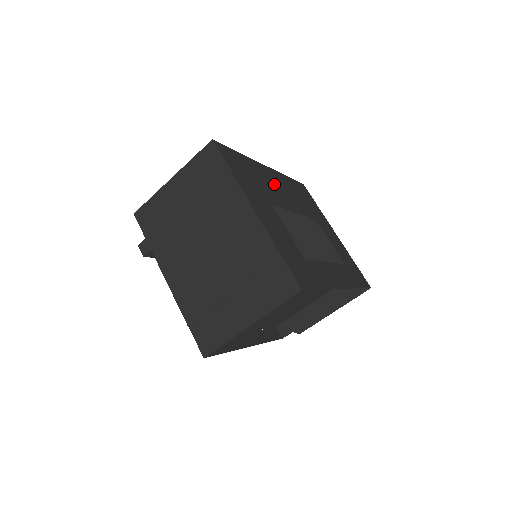
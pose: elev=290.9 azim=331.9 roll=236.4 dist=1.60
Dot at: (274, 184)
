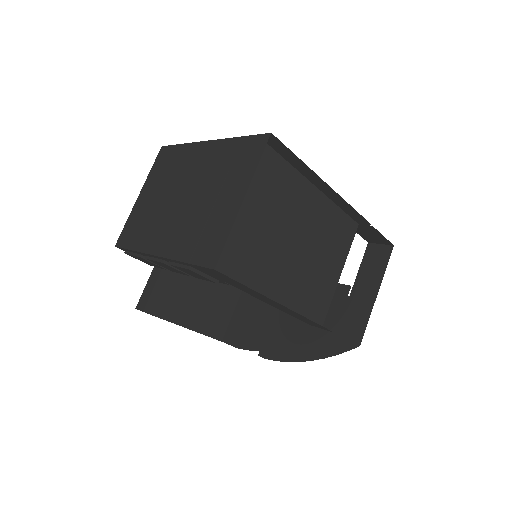
Dot at: occluded
